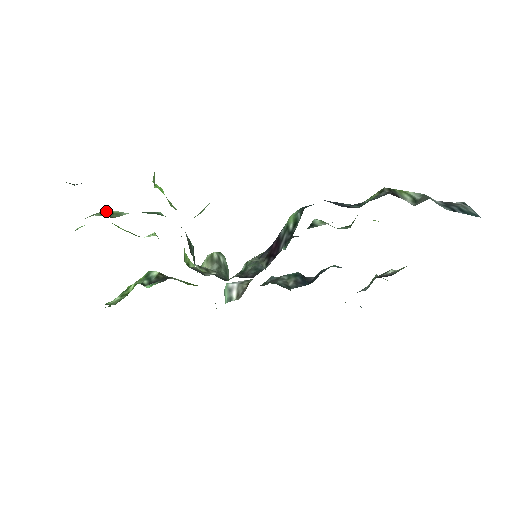
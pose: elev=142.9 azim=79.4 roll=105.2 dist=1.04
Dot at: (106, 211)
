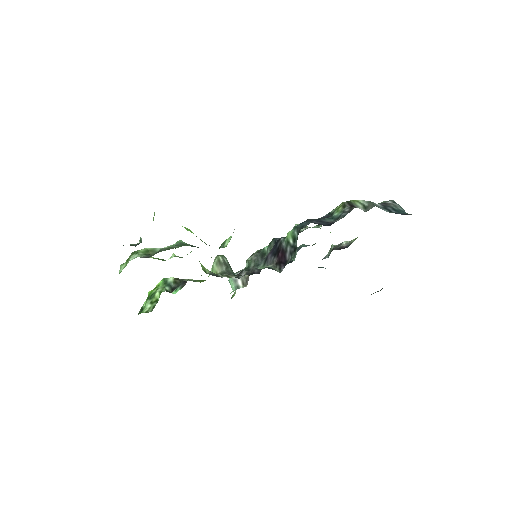
Dot at: (141, 250)
